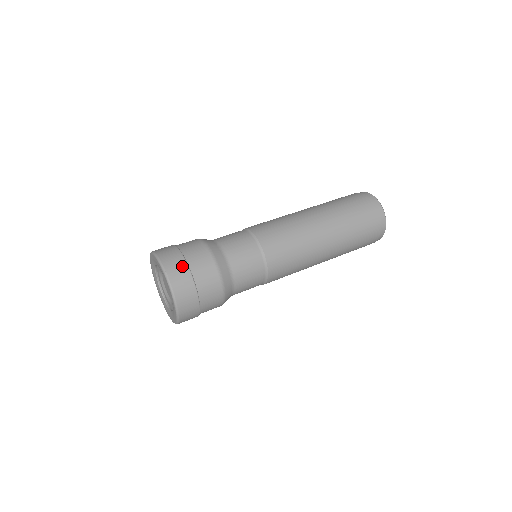
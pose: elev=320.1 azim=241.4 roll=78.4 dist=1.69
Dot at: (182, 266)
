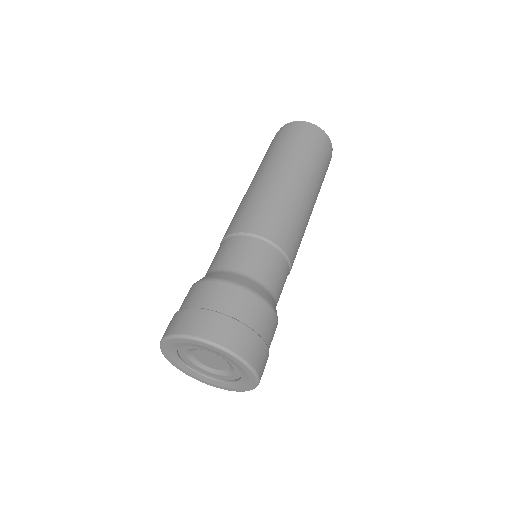
Dot at: (264, 351)
